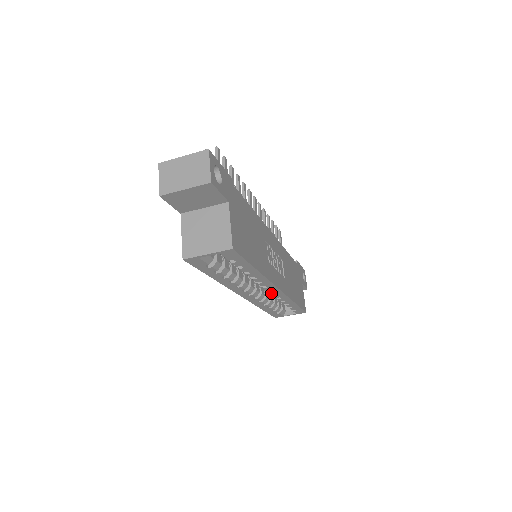
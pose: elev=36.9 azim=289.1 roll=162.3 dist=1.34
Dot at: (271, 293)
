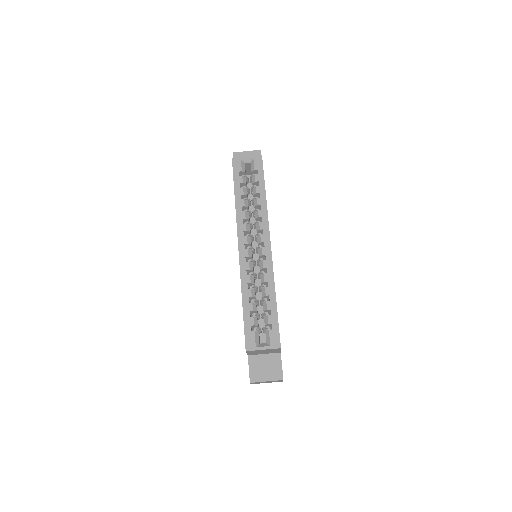
Dot at: (262, 252)
